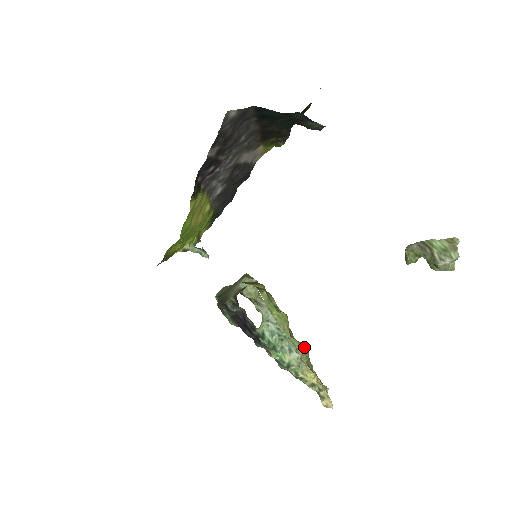
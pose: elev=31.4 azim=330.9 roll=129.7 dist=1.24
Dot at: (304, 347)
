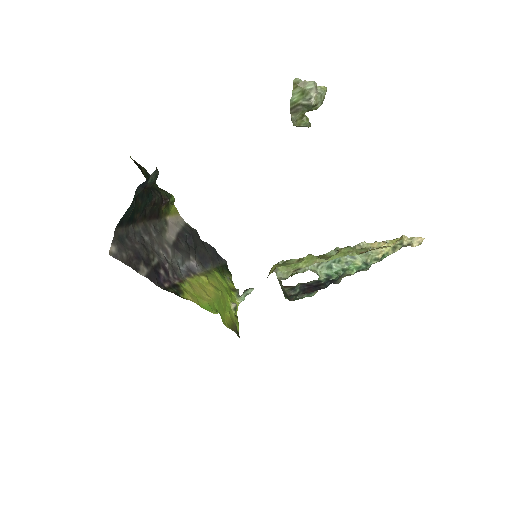
Dot at: (343, 251)
